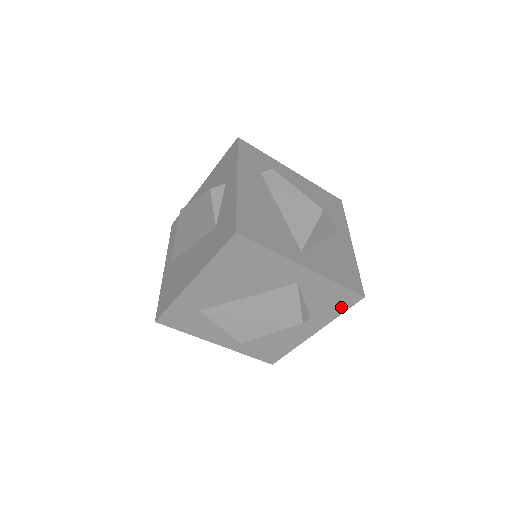
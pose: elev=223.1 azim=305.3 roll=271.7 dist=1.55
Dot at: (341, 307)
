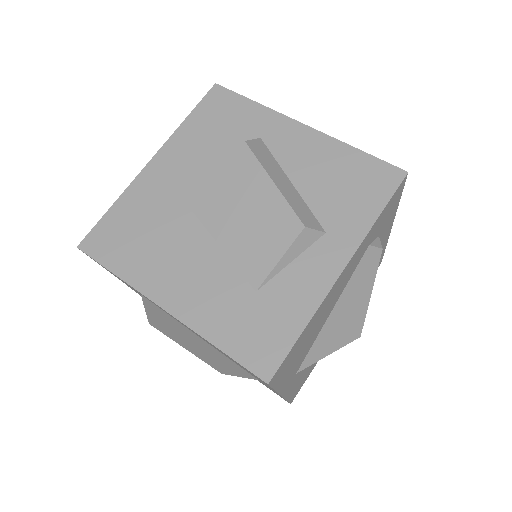
Dot at: occluded
